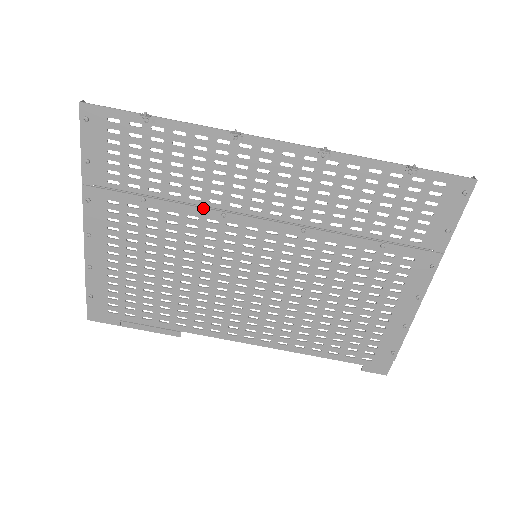
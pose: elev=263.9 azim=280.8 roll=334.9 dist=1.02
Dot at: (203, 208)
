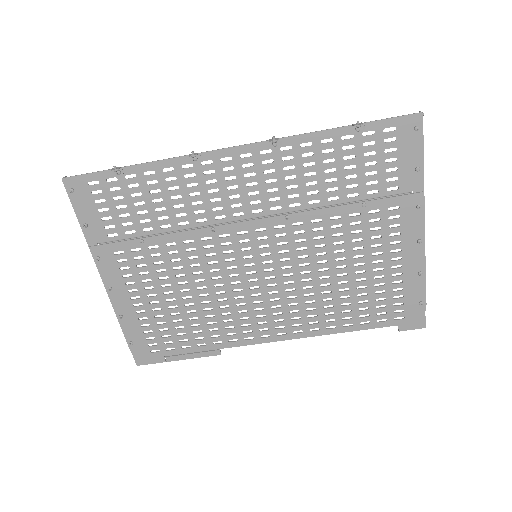
Dot at: (193, 230)
